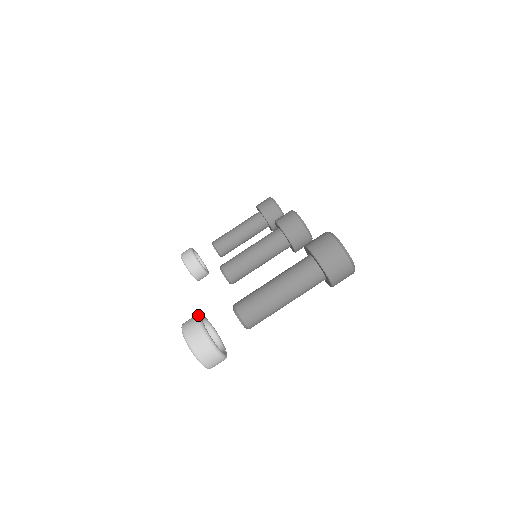
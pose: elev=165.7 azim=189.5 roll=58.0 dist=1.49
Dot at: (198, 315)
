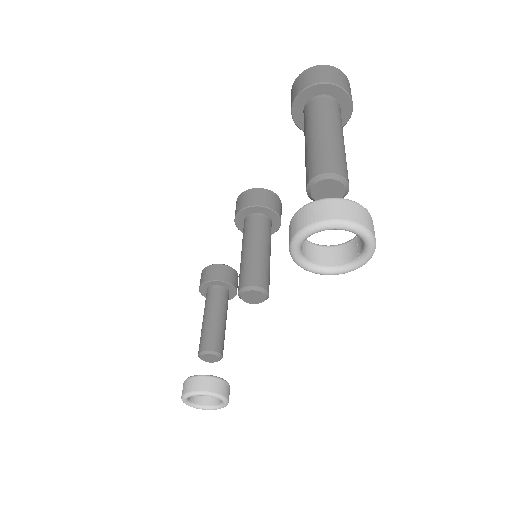
Dot at: (292, 217)
